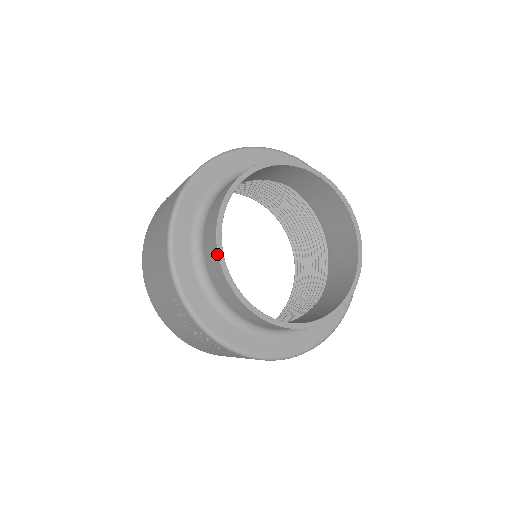
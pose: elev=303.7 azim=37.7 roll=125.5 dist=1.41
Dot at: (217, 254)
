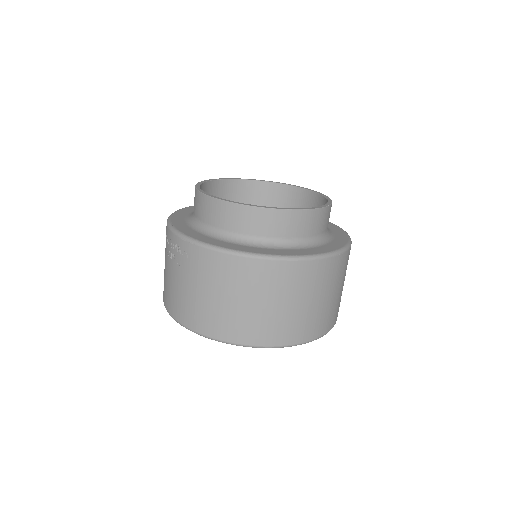
Dot at: occluded
